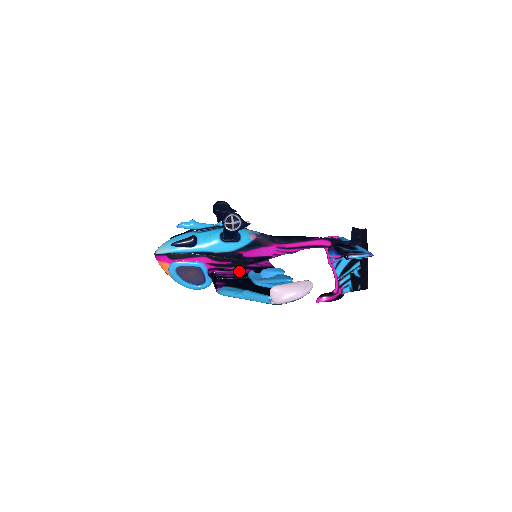
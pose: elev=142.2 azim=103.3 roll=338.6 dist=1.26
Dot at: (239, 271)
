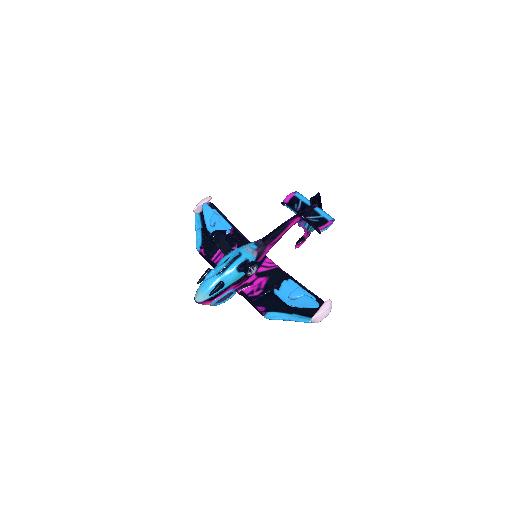
Dot at: (259, 283)
